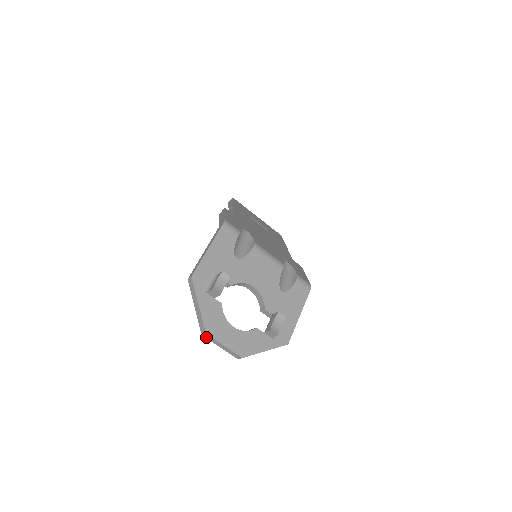
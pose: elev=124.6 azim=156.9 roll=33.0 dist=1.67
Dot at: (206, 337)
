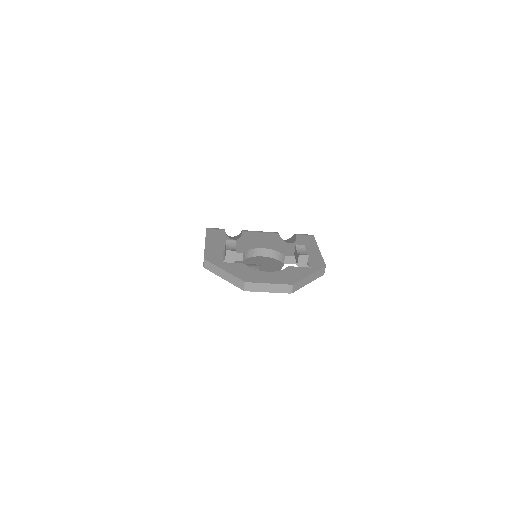
Dot at: (249, 290)
